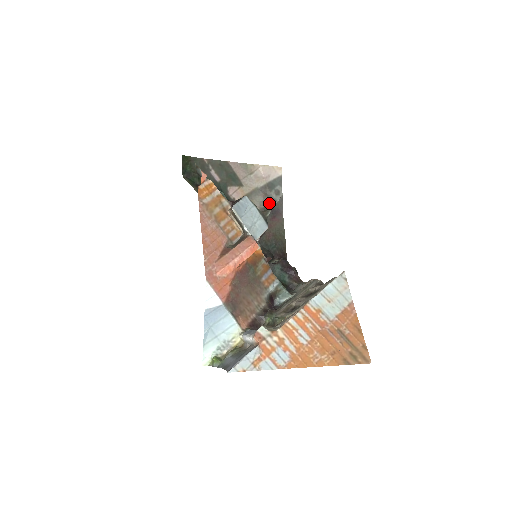
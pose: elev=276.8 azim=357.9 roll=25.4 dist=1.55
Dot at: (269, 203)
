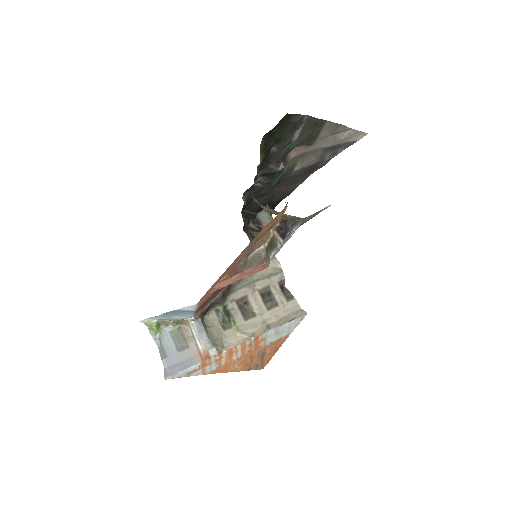
Dot at: (316, 163)
